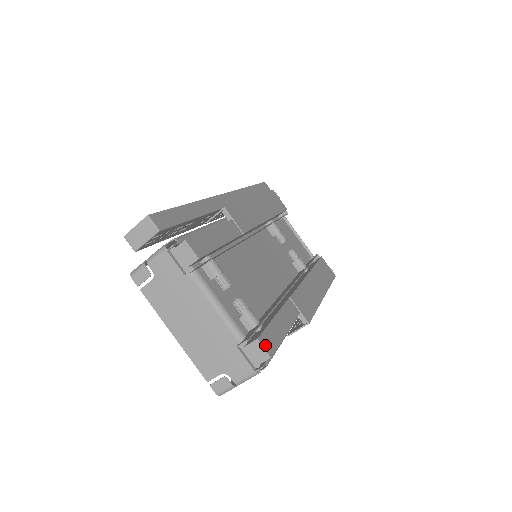
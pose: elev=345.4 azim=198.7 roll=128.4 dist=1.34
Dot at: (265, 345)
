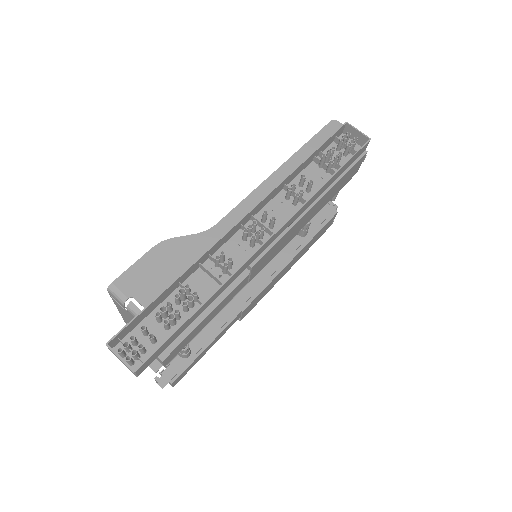
Dot at: (175, 382)
